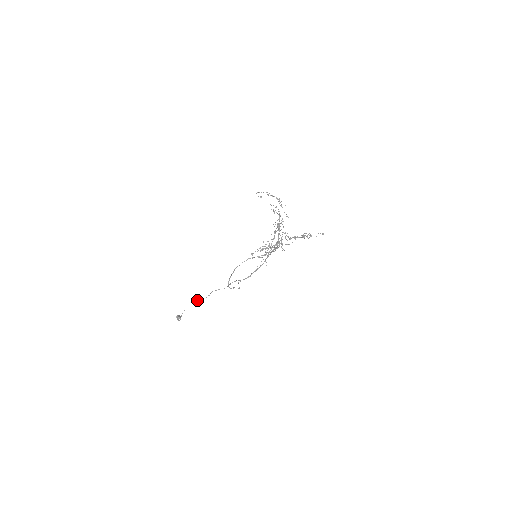
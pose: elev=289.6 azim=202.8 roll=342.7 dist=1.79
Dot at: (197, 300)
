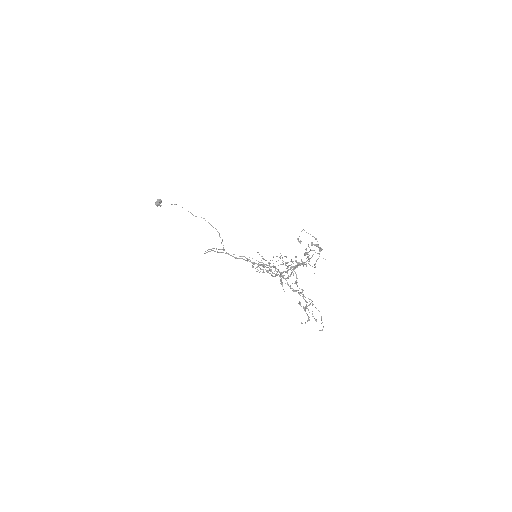
Dot at: occluded
